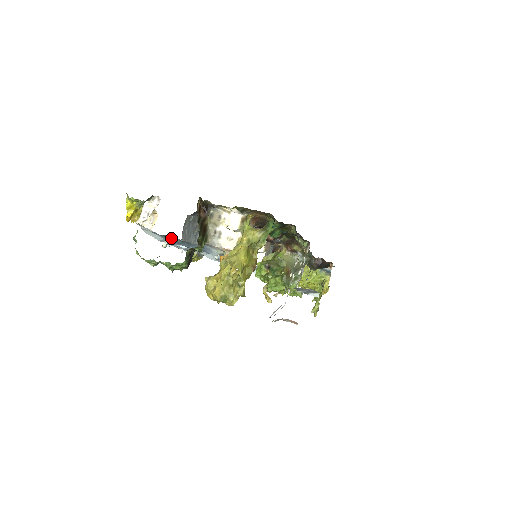
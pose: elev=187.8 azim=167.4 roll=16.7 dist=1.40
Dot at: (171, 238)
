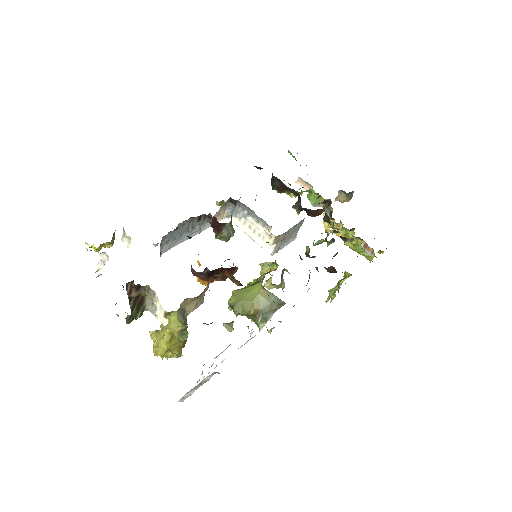
Dot at: occluded
